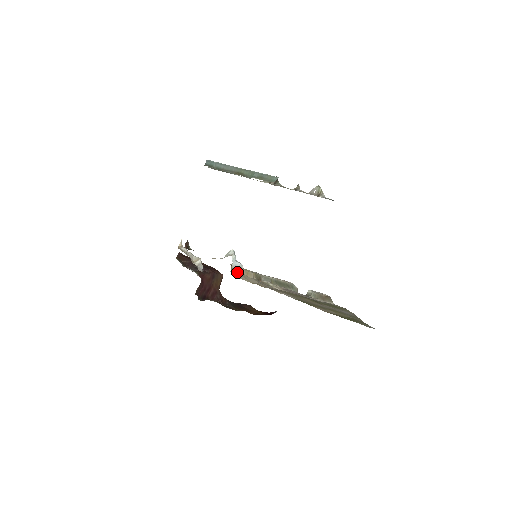
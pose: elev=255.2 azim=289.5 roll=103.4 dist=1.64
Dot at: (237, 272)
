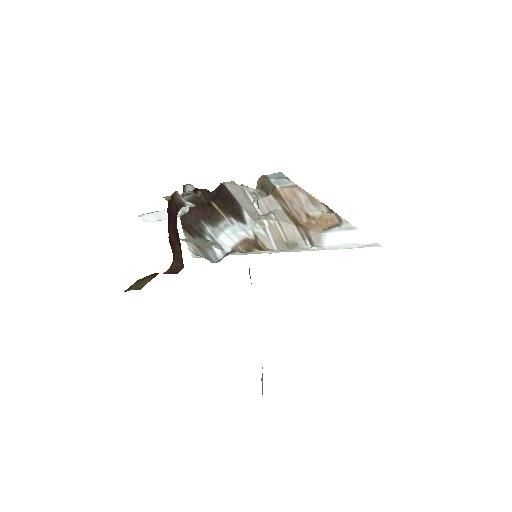
Dot at: occluded
